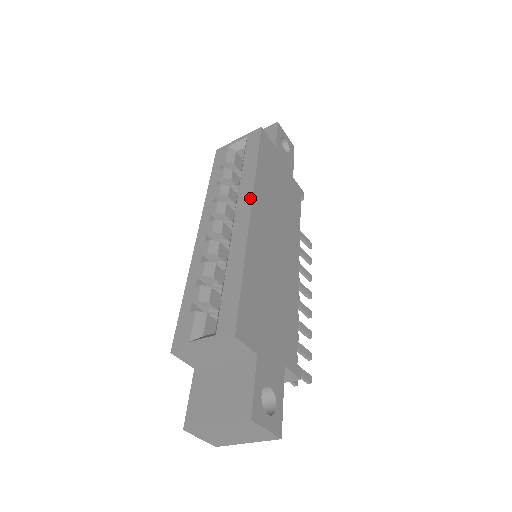
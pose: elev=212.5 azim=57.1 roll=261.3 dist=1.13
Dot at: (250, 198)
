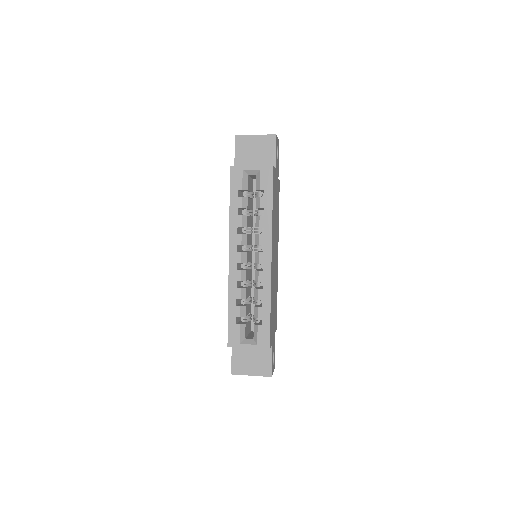
Dot at: (270, 246)
